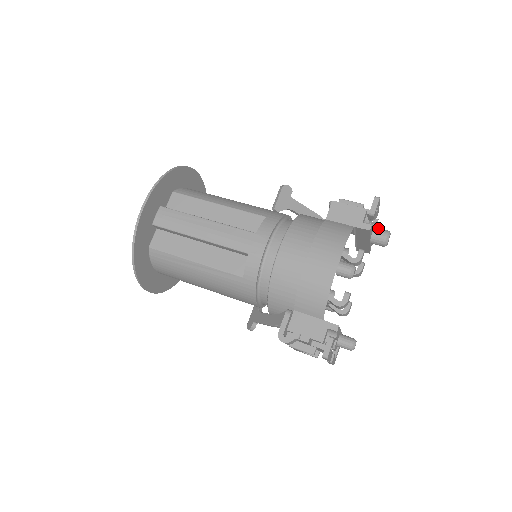
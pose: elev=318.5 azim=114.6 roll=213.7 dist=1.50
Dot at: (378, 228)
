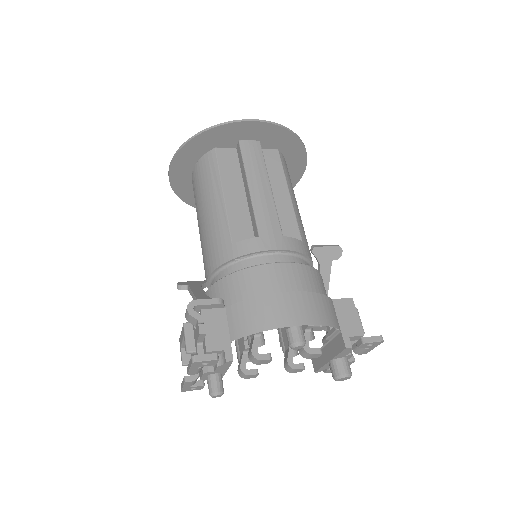
Dot at: occluded
